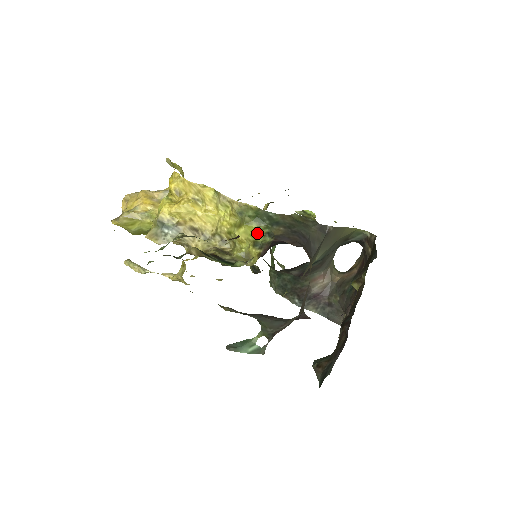
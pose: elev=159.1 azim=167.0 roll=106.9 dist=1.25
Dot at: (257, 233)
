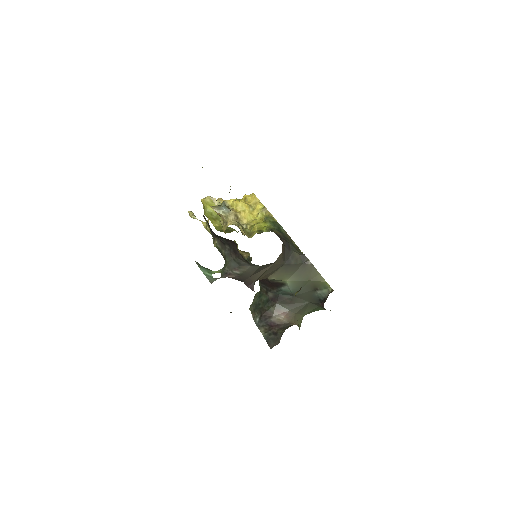
Dot at: (266, 228)
